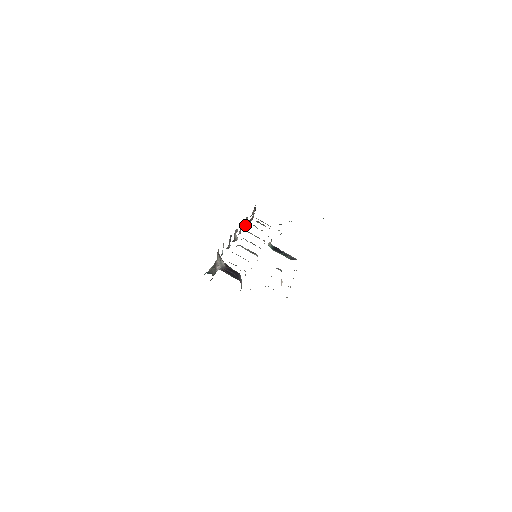
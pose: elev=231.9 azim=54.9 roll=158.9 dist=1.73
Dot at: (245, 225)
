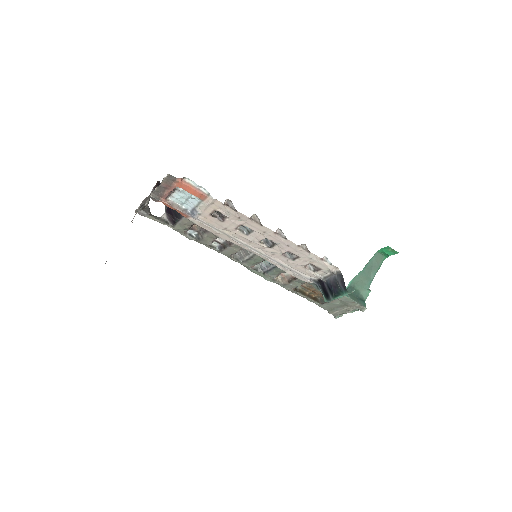
Dot at: occluded
